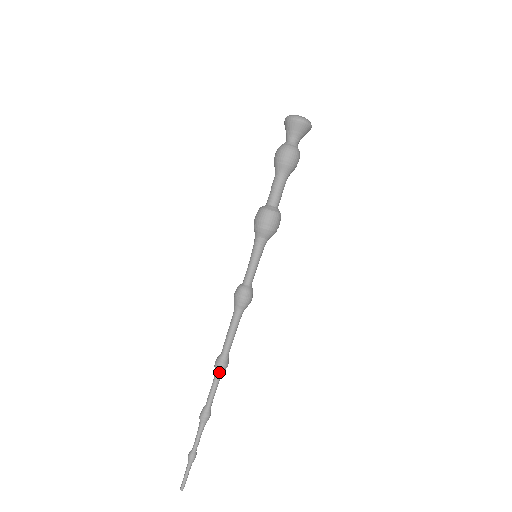
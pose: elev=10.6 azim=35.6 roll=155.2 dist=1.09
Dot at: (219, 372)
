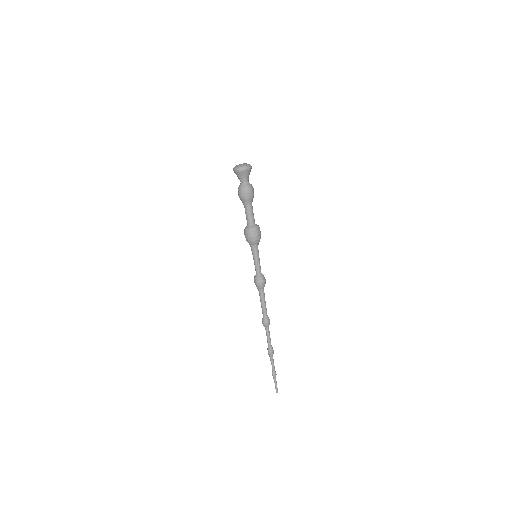
Dot at: (267, 327)
